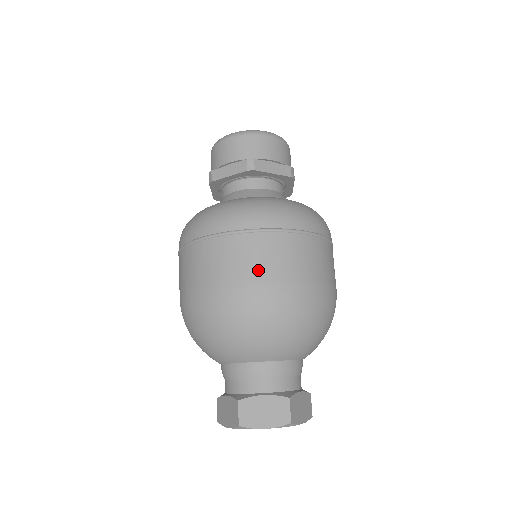
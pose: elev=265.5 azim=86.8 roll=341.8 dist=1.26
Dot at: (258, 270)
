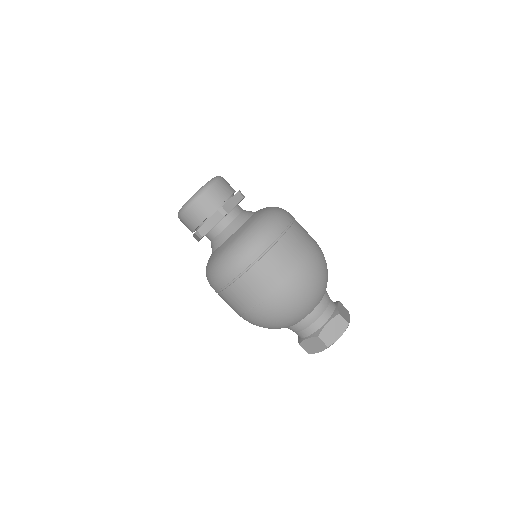
Dot at: (243, 305)
